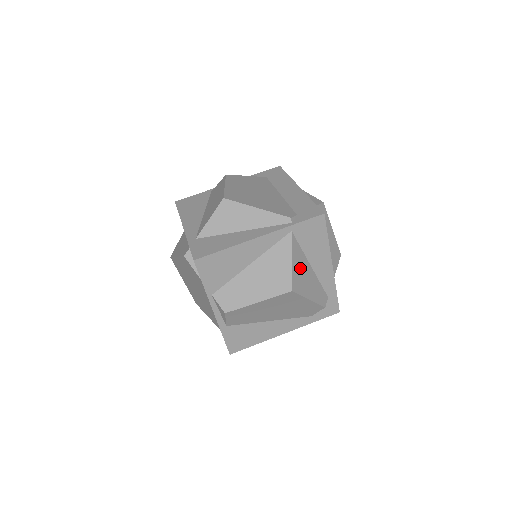
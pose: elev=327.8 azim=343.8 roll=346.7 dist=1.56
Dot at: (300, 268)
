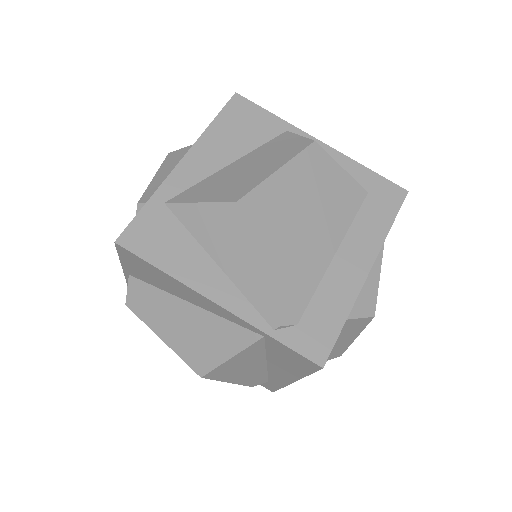
Dot at: (241, 363)
